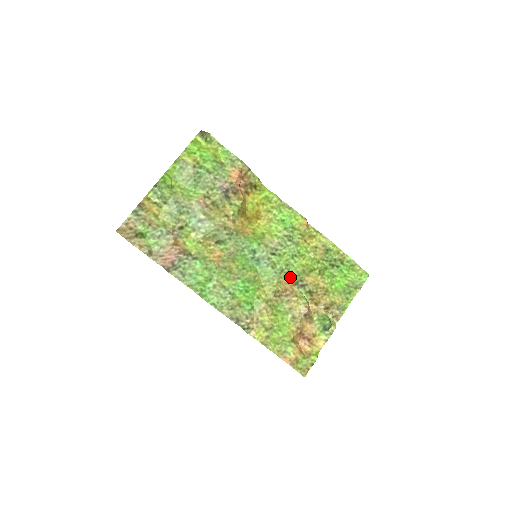
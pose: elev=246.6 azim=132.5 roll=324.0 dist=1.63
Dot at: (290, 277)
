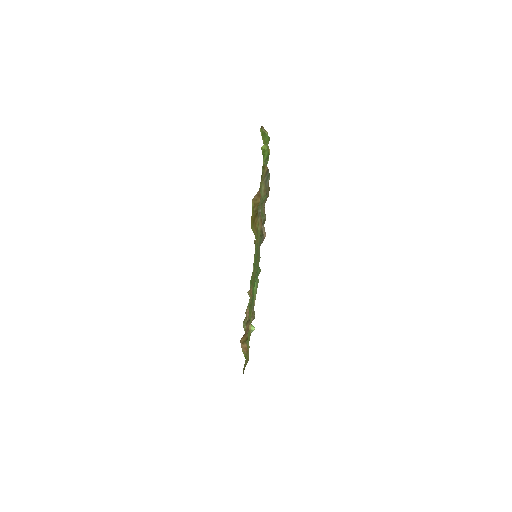
Dot at: occluded
